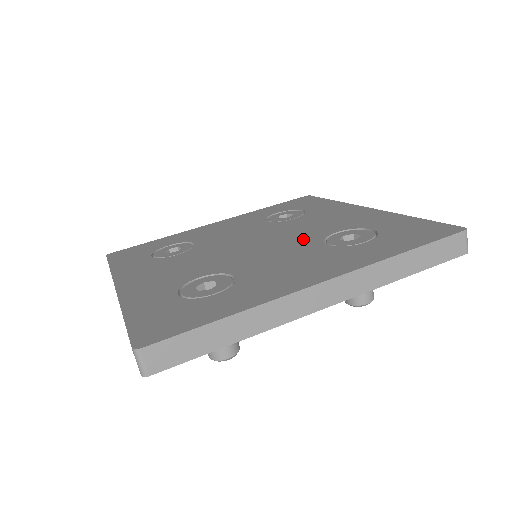
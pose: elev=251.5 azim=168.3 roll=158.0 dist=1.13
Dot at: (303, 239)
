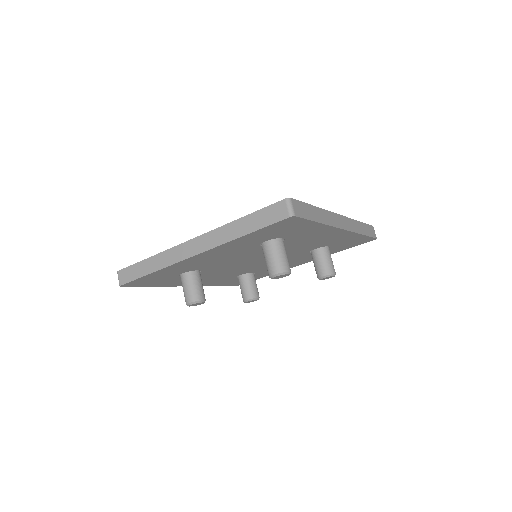
Dot at: occluded
